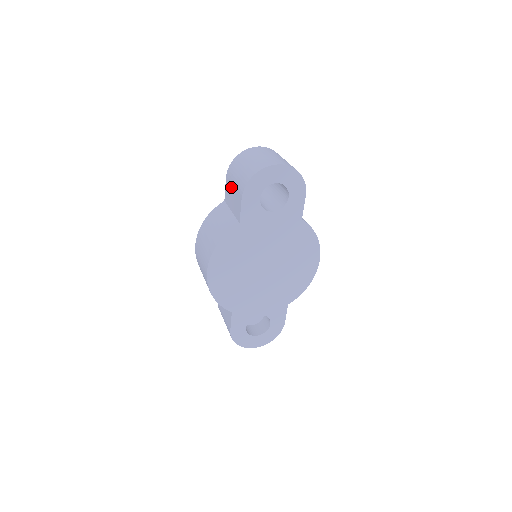
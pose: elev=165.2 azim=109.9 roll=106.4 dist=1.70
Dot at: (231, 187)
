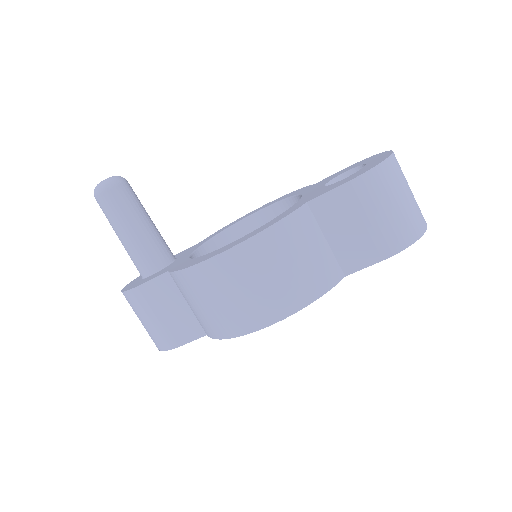
Dot at: (357, 215)
